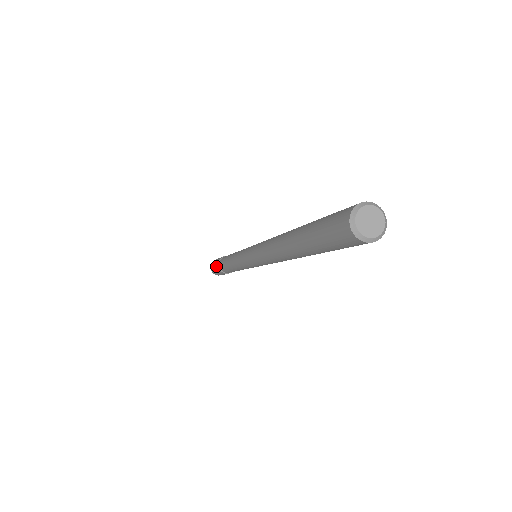
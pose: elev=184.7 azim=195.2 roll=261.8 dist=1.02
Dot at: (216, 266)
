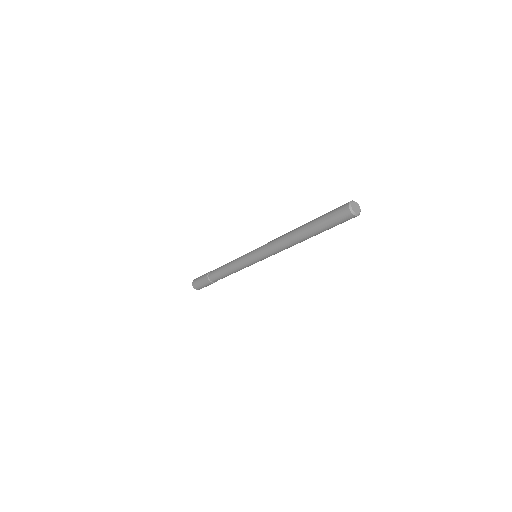
Dot at: (204, 279)
